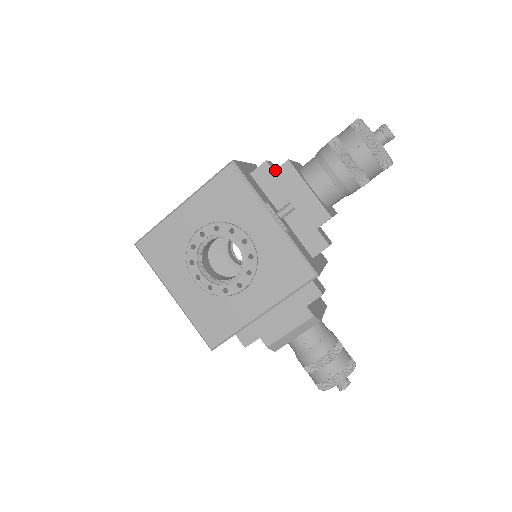
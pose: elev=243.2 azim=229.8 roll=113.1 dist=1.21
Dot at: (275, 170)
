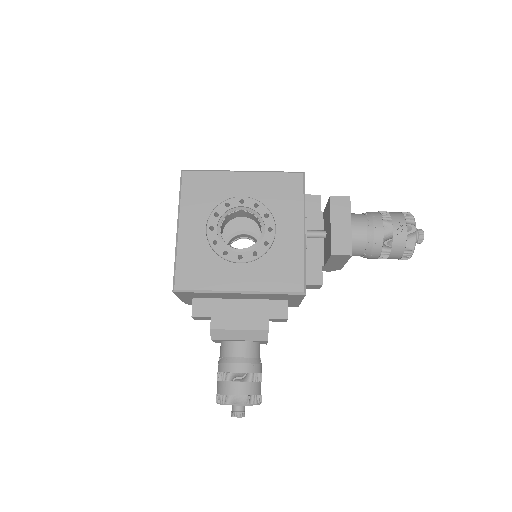
Dot at: (336, 196)
